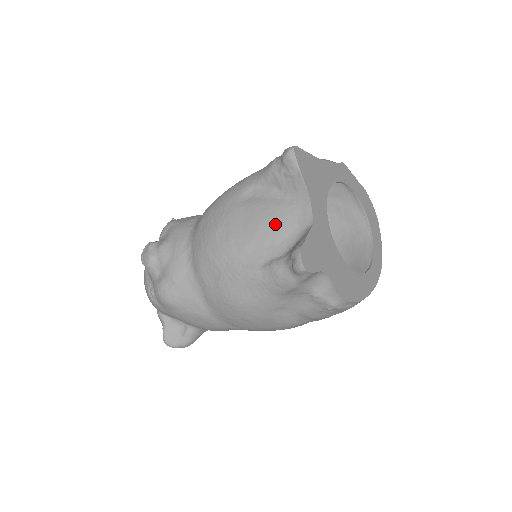
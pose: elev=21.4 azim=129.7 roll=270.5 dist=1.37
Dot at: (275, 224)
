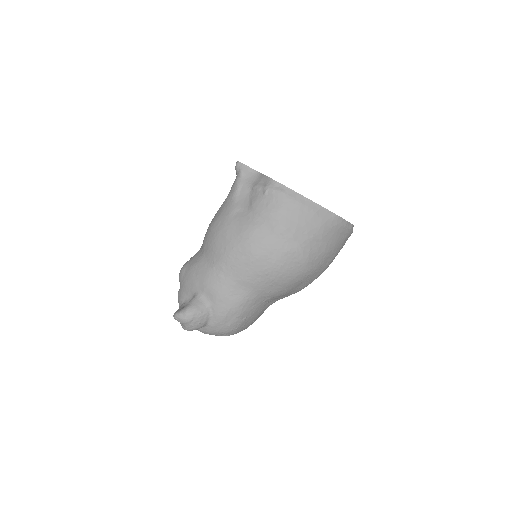
Dot at: occluded
